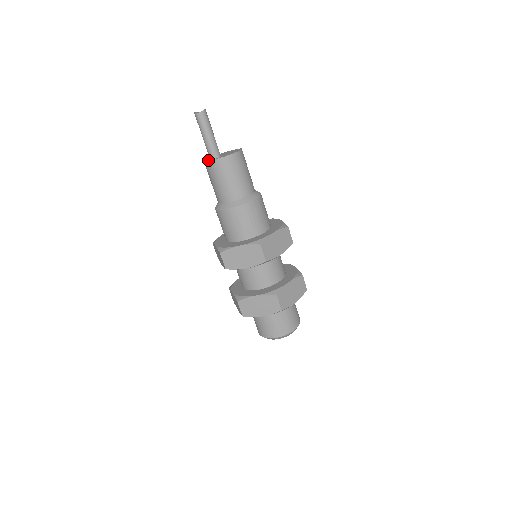
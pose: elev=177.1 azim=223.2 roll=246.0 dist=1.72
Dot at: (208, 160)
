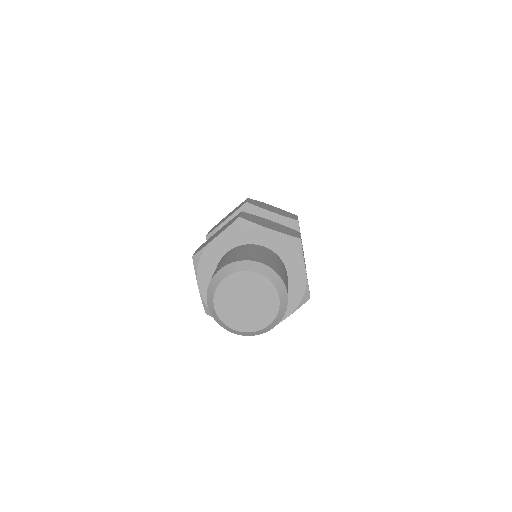
Dot at: occluded
